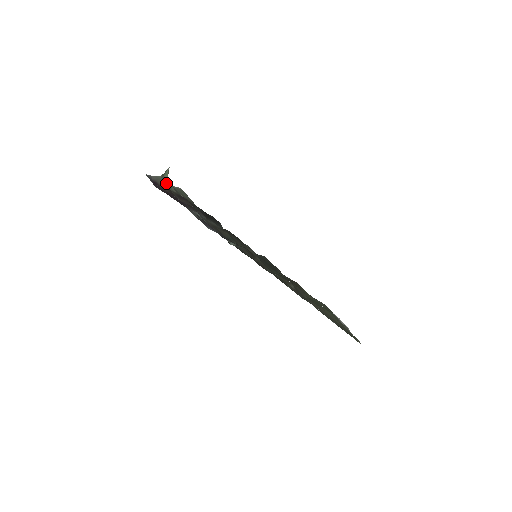
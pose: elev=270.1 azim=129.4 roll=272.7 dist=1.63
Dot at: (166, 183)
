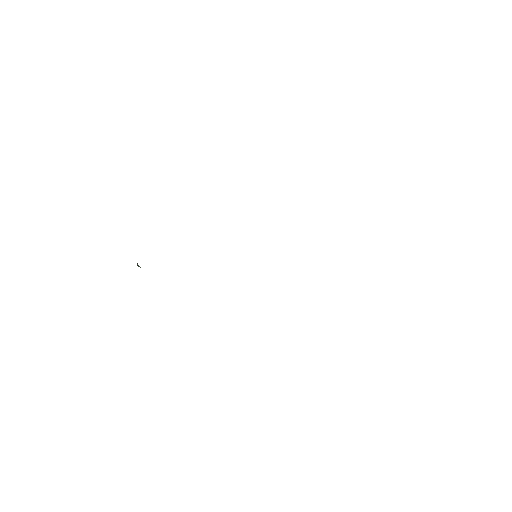
Dot at: occluded
